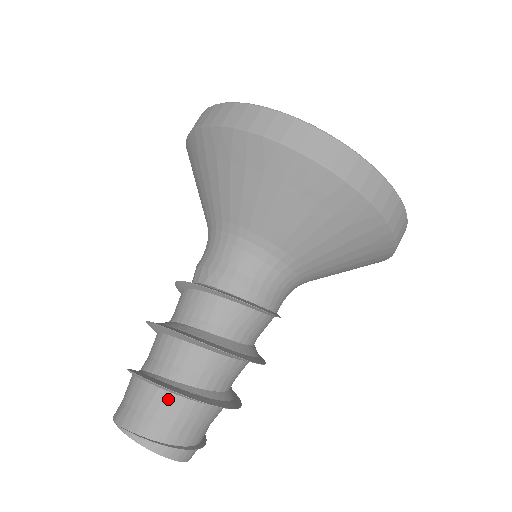
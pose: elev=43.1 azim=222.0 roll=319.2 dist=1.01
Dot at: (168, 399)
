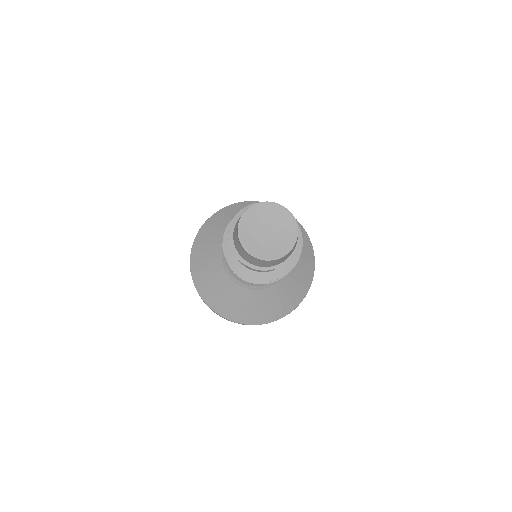
Dot at: occluded
